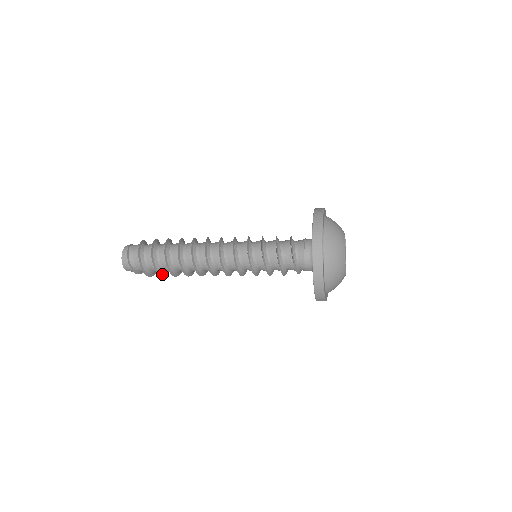
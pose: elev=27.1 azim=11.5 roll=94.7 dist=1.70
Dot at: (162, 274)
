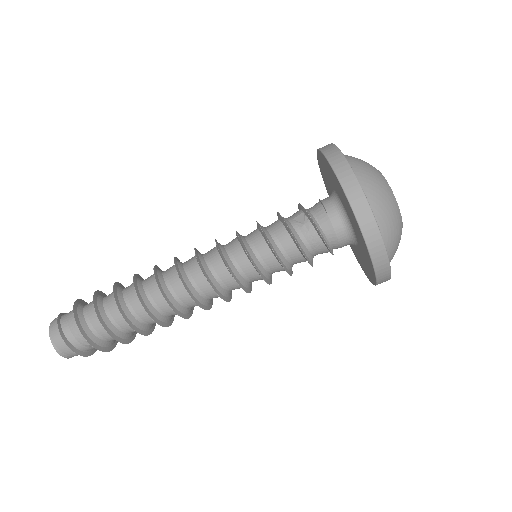
Dot at: (114, 335)
